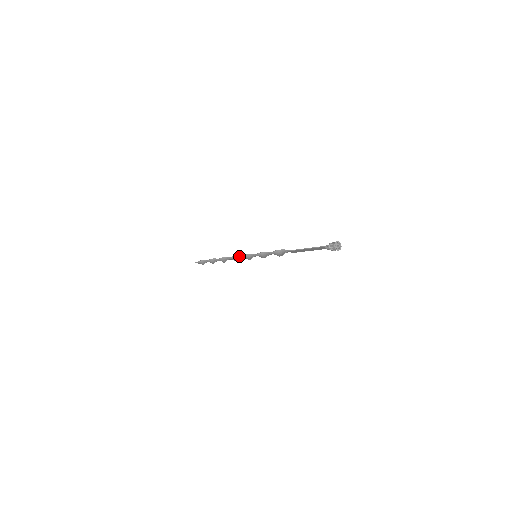
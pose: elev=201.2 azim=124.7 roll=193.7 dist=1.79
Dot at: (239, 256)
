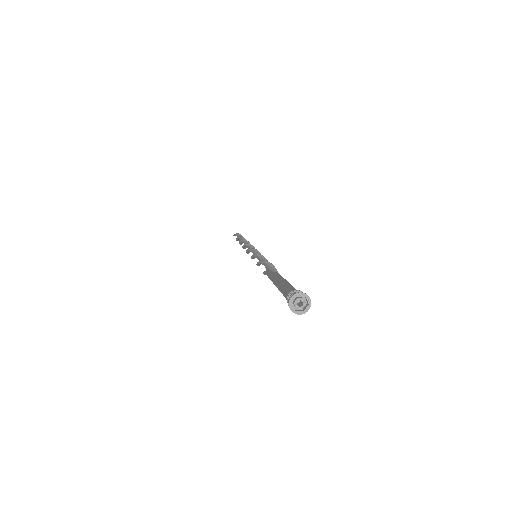
Dot at: (250, 246)
